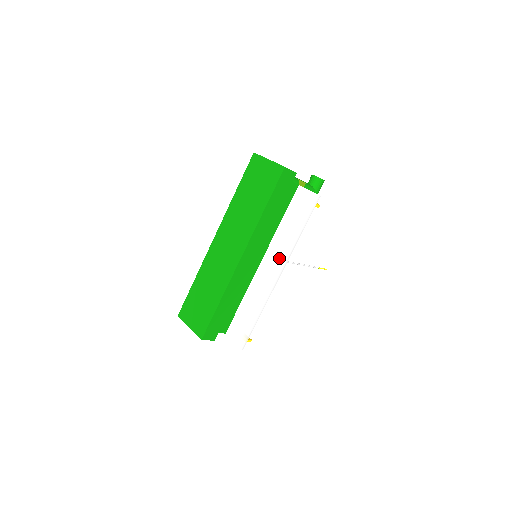
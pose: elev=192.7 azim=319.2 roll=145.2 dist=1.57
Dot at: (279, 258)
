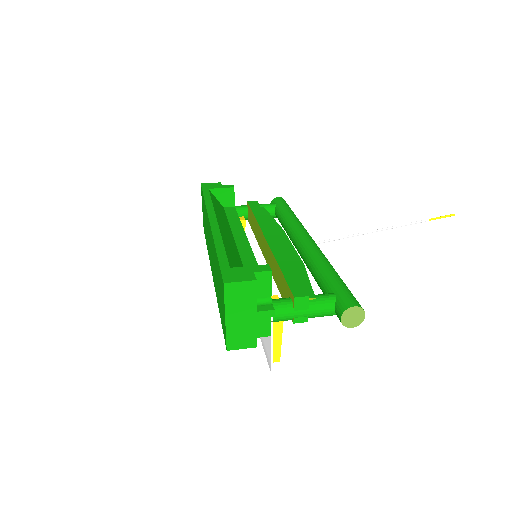
Dot at: occluded
